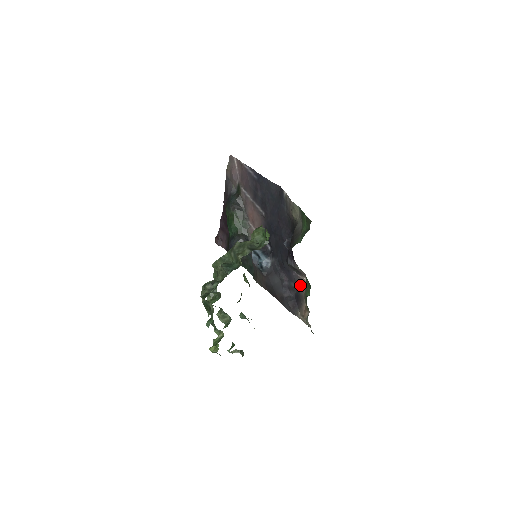
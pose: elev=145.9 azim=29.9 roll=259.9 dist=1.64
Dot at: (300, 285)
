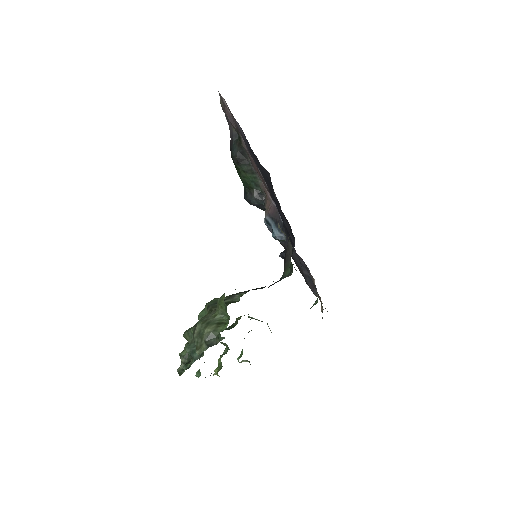
Dot at: (312, 280)
